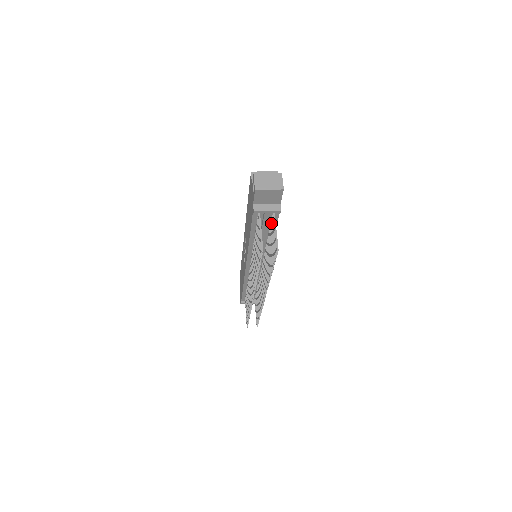
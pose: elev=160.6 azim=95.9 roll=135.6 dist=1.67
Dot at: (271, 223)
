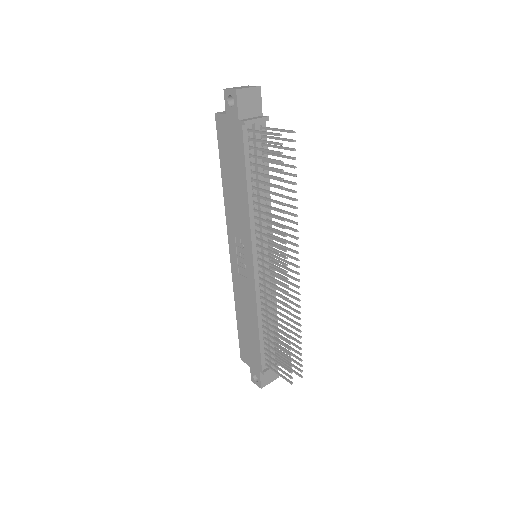
Dot at: (264, 145)
